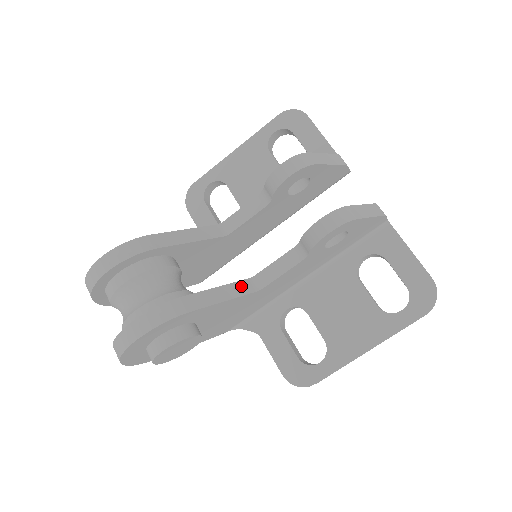
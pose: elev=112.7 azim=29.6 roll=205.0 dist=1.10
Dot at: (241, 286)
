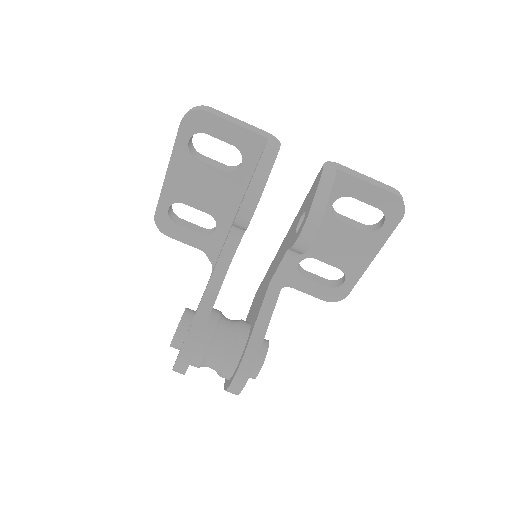
Dot at: (269, 298)
